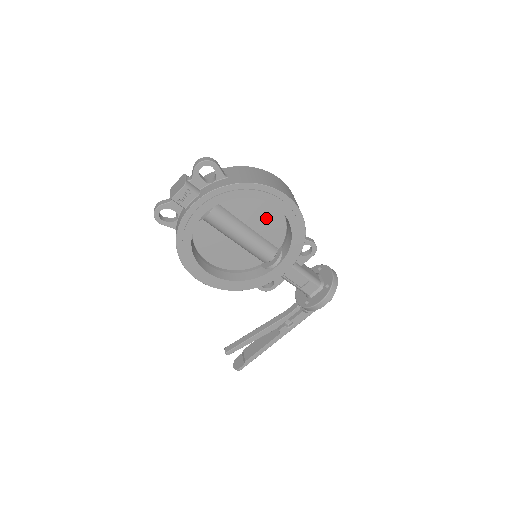
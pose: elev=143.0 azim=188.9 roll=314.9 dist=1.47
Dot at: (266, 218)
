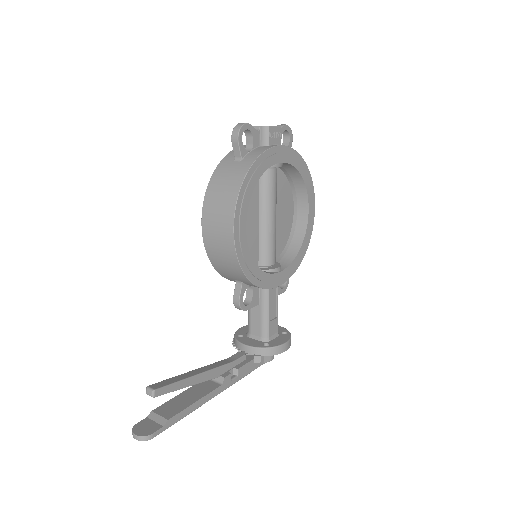
Dot at: (283, 221)
